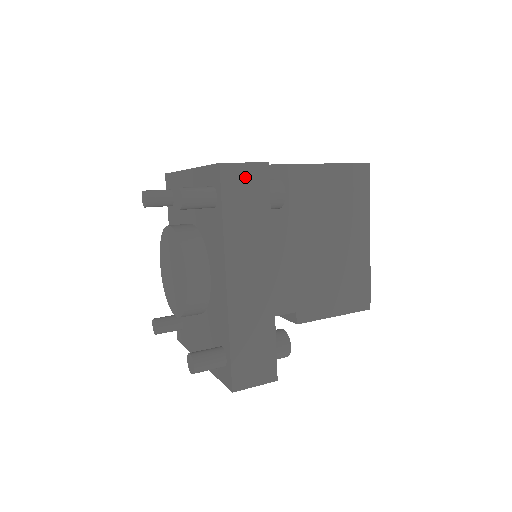
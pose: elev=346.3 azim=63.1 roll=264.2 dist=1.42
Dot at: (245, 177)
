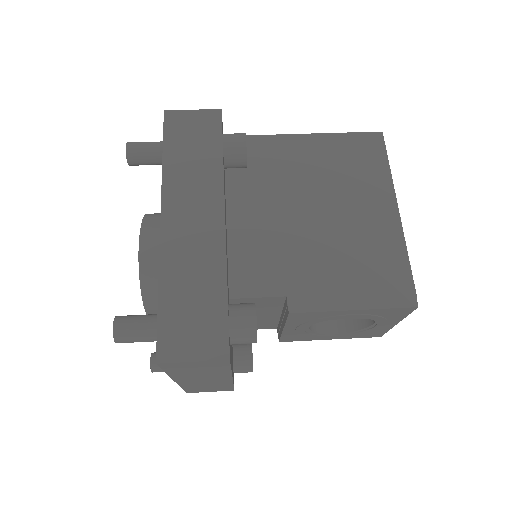
Dot at: (193, 122)
